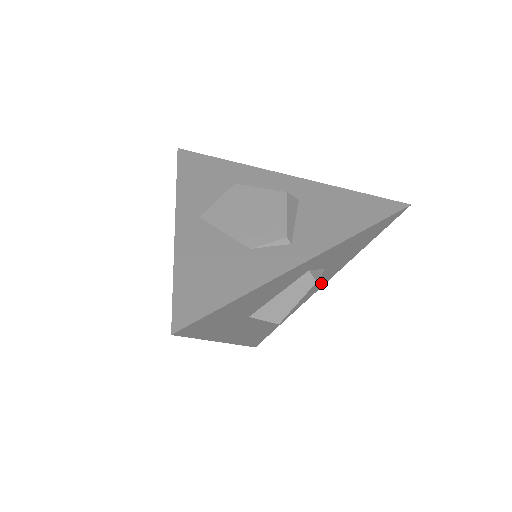
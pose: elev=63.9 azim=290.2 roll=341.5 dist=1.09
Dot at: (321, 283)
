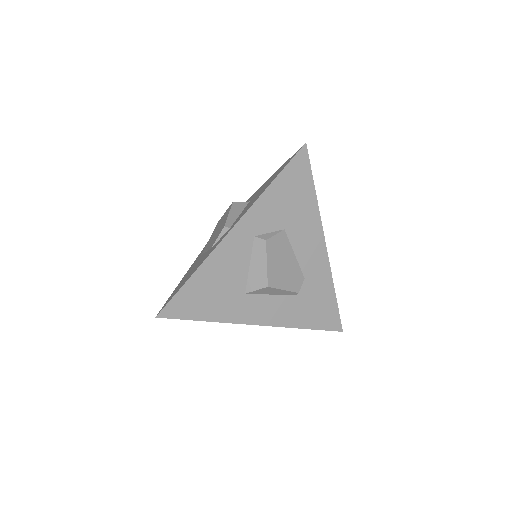
Dot at: (316, 244)
